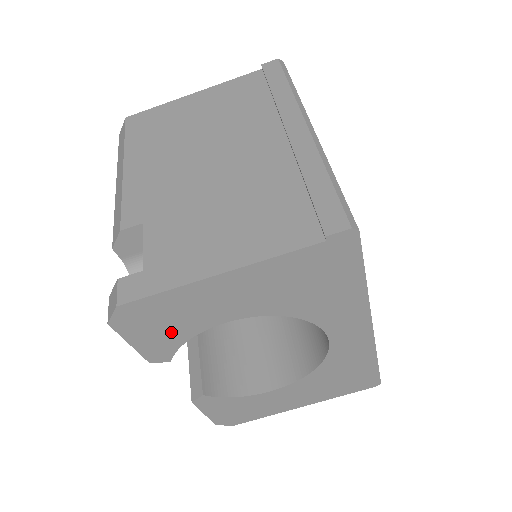
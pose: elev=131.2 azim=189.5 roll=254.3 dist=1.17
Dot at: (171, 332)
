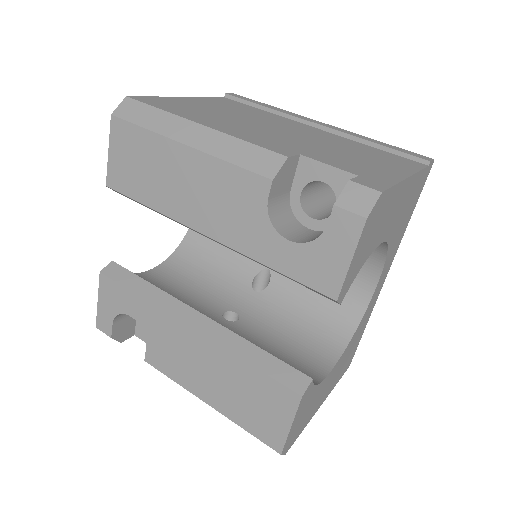
Dot at: (367, 249)
